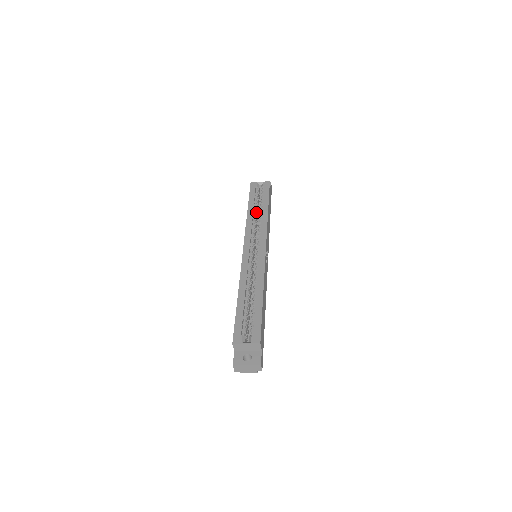
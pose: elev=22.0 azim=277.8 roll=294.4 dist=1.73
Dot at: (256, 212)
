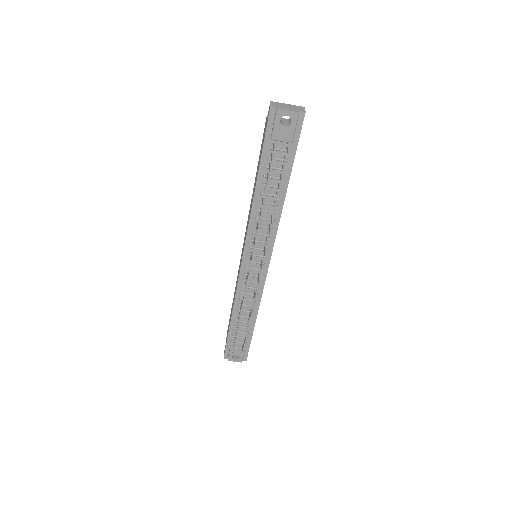
Dot at: occluded
